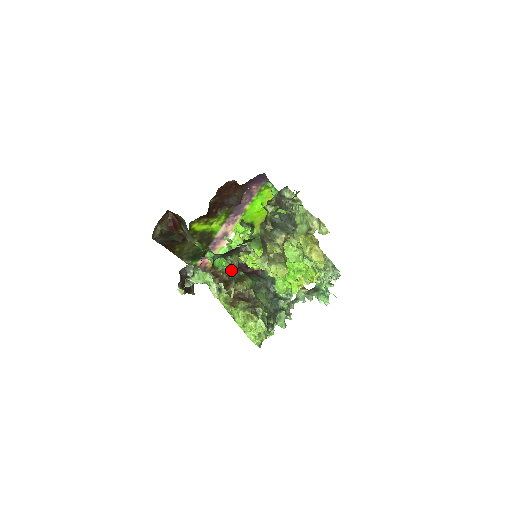
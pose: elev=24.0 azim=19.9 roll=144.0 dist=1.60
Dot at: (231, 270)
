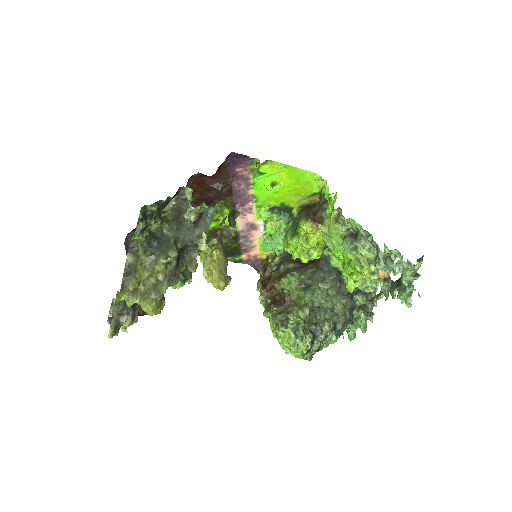
Dot at: (115, 305)
